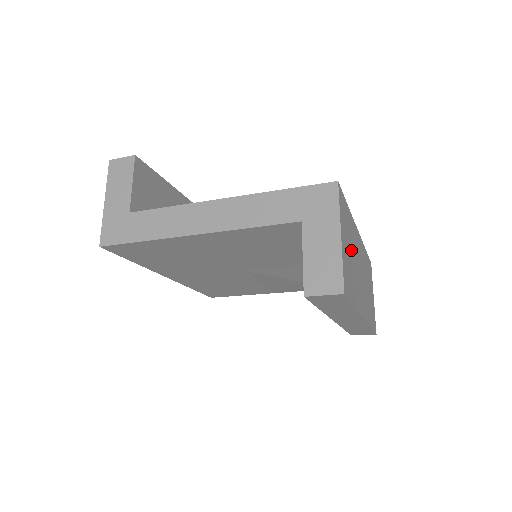
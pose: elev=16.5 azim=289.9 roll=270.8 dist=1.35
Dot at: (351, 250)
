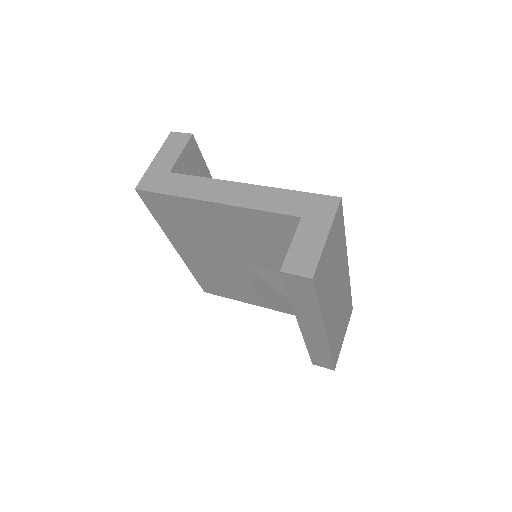
Dot at: (334, 263)
